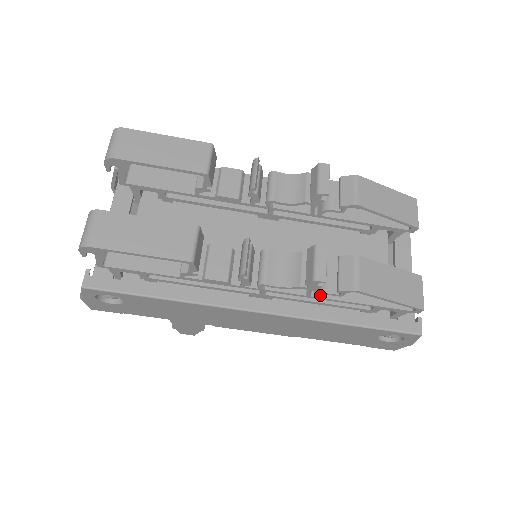
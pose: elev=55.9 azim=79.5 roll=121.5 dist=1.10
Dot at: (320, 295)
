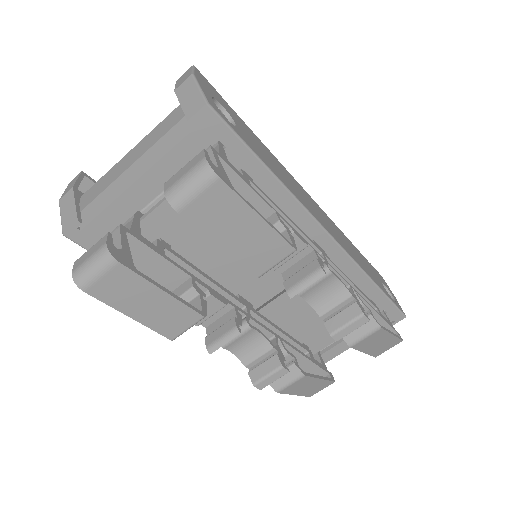
Dot at: occluded
